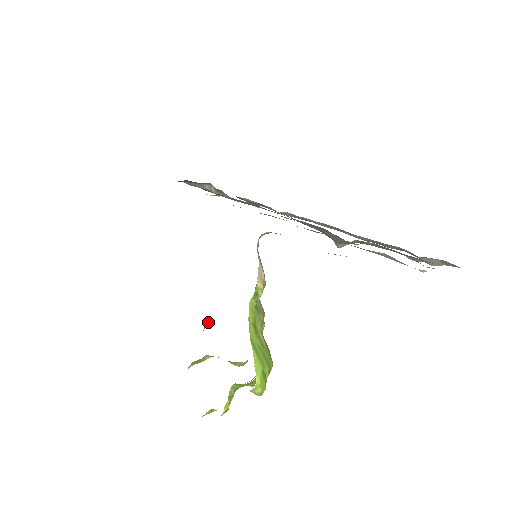
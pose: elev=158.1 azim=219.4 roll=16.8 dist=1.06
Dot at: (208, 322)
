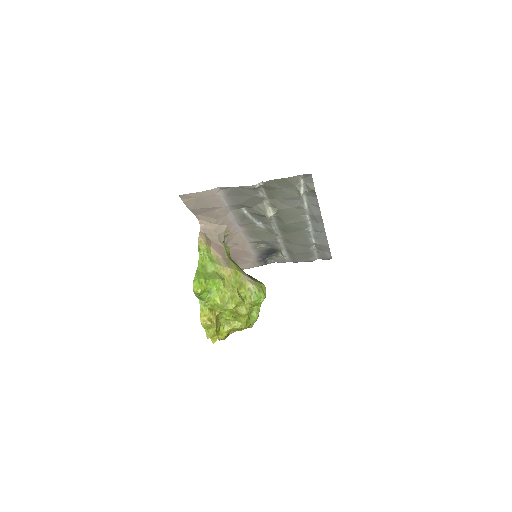
Dot at: (256, 313)
